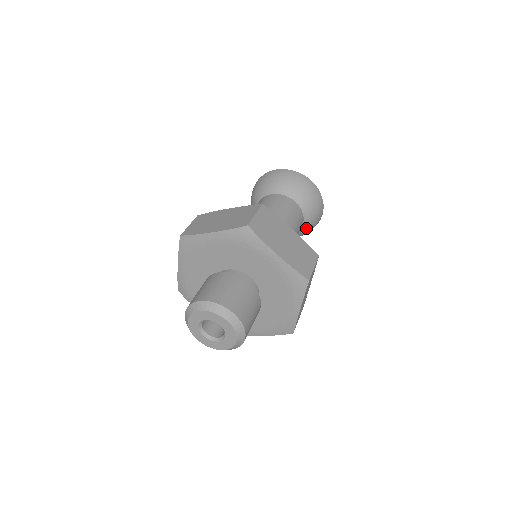
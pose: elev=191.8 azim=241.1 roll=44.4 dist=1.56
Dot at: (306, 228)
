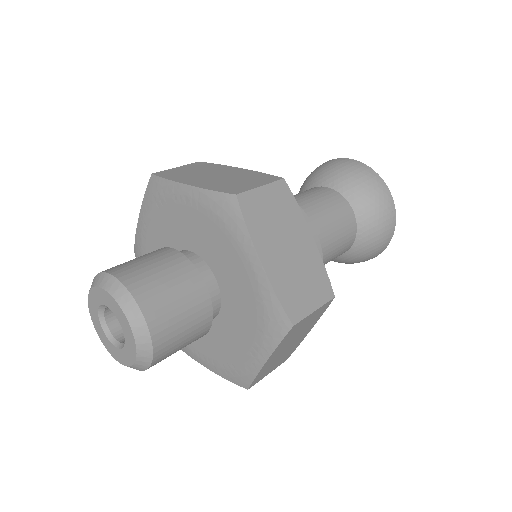
Dot at: (354, 255)
